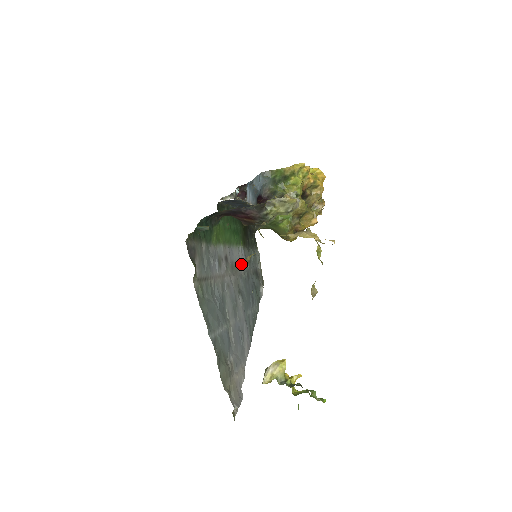
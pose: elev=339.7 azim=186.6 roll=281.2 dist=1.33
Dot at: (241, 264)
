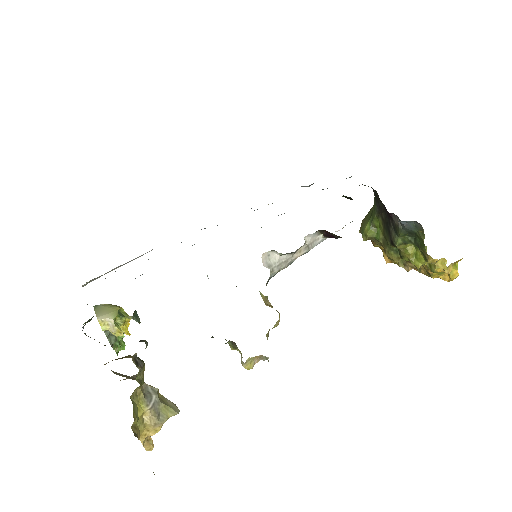
Dot at: occluded
